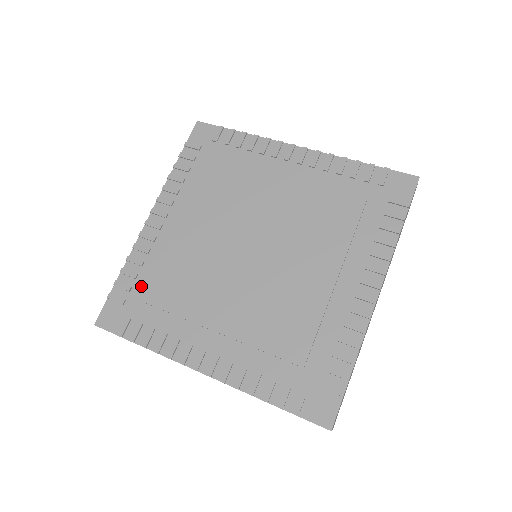
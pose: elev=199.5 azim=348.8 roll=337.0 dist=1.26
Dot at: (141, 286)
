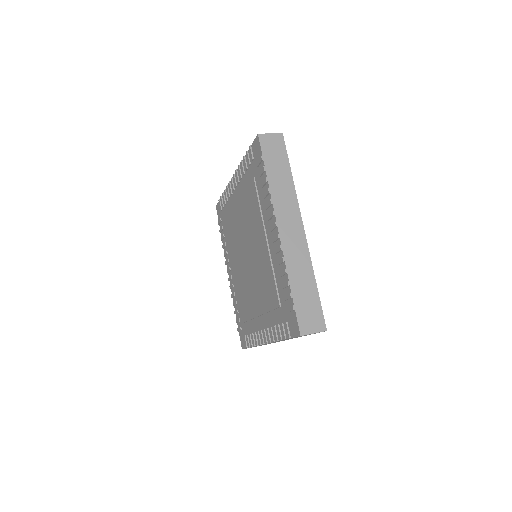
Dot at: (240, 315)
